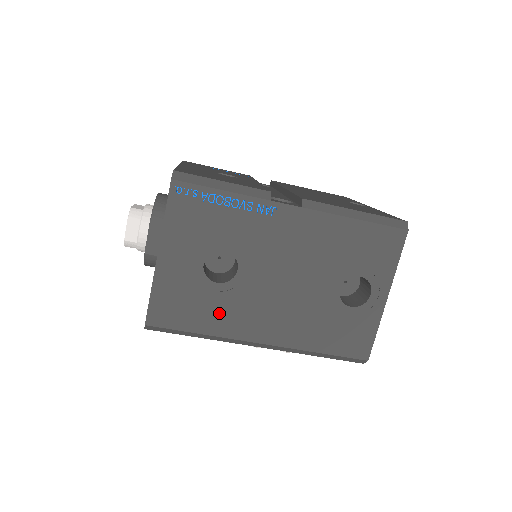
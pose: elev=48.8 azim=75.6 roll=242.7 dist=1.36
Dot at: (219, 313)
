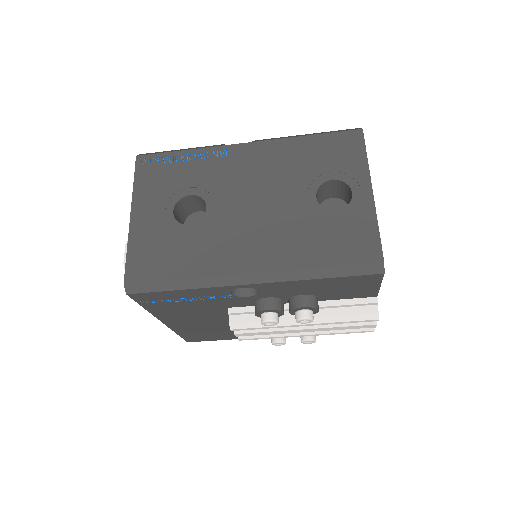
Dot at: (196, 253)
